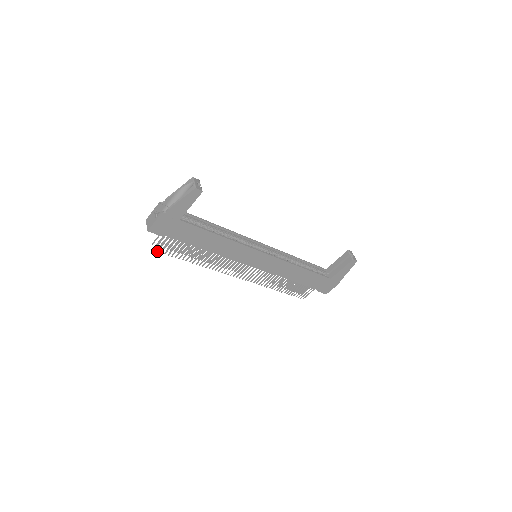
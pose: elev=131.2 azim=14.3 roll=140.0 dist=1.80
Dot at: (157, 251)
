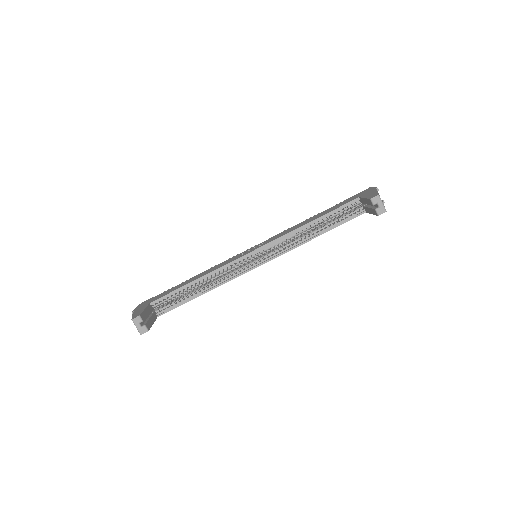
Dot at: occluded
